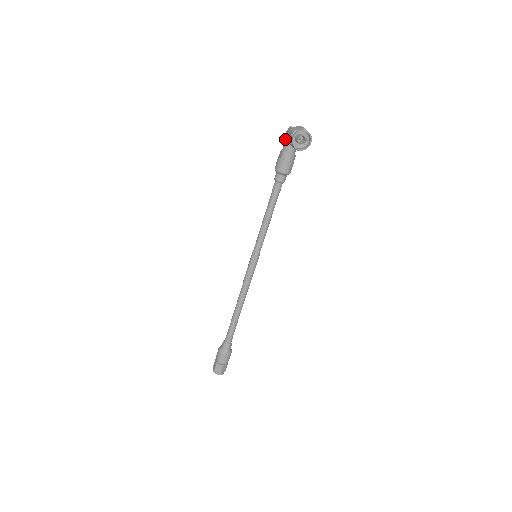
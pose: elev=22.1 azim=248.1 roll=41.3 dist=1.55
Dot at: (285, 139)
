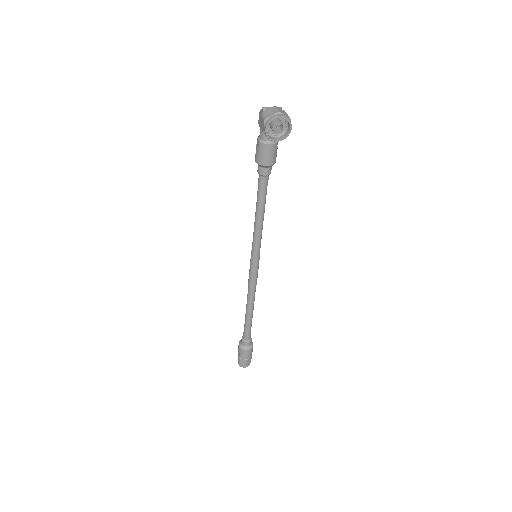
Dot at: (259, 124)
